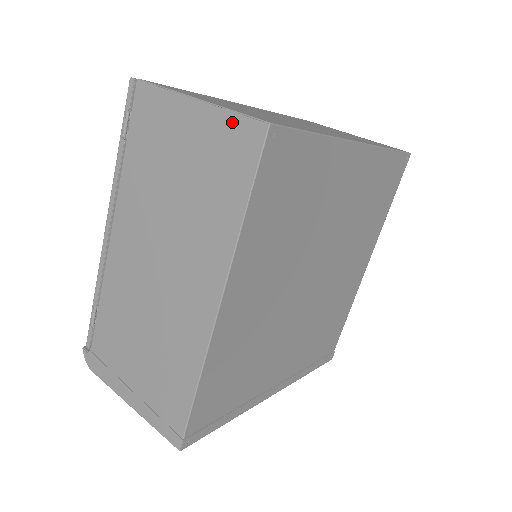
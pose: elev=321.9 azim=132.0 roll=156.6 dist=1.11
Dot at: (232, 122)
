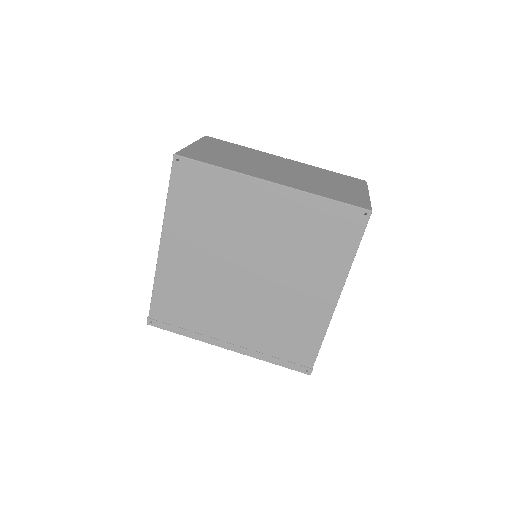
Dot at: occluded
